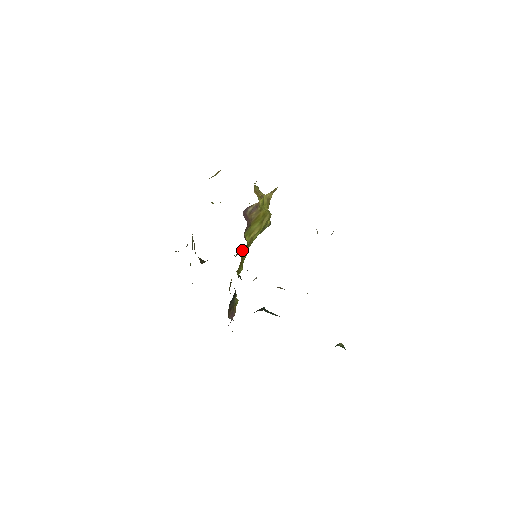
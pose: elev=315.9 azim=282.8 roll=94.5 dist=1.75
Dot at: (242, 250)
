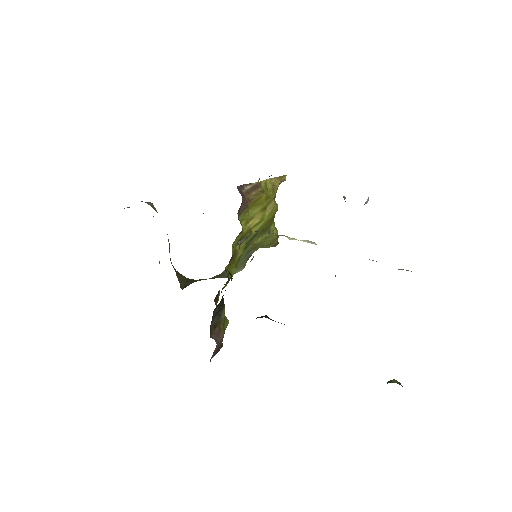
Dot at: occluded
